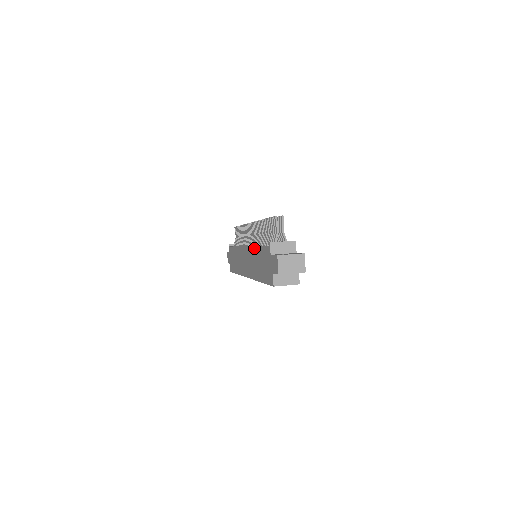
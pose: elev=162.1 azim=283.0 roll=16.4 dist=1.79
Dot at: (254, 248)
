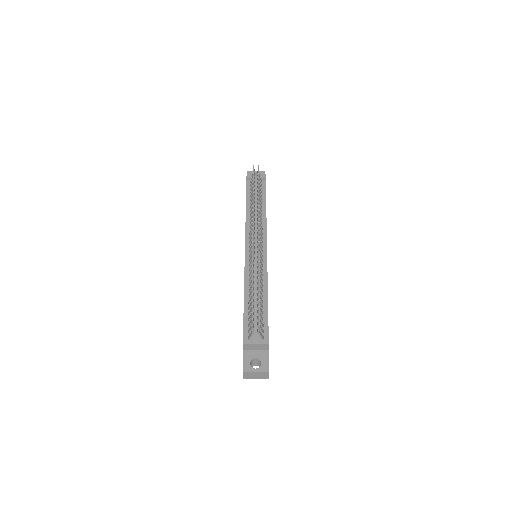
Dot at: (244, 288)
